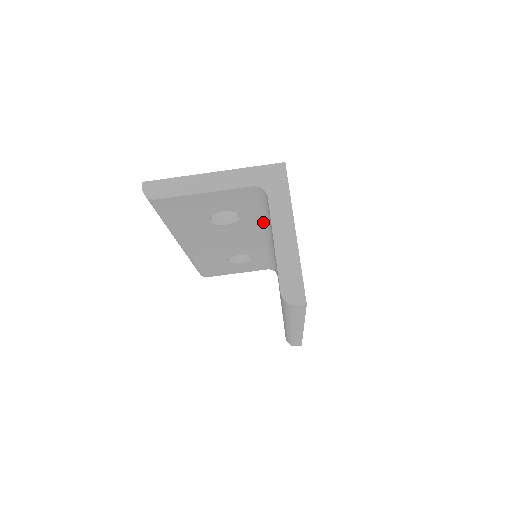
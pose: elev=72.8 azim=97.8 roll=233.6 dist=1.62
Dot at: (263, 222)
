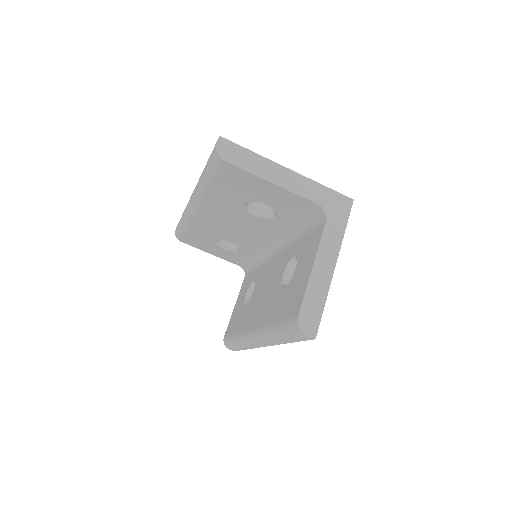
Dot at: (287, 233)
